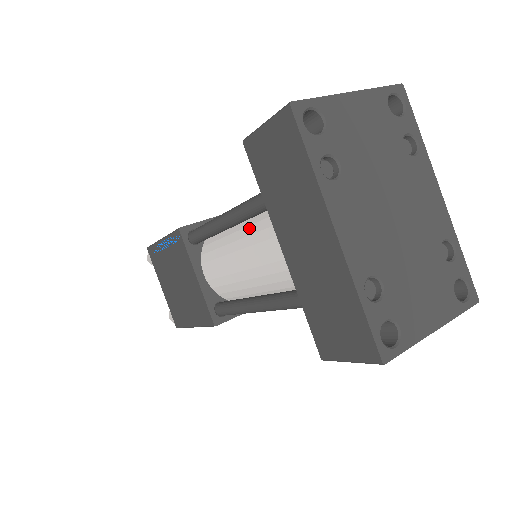
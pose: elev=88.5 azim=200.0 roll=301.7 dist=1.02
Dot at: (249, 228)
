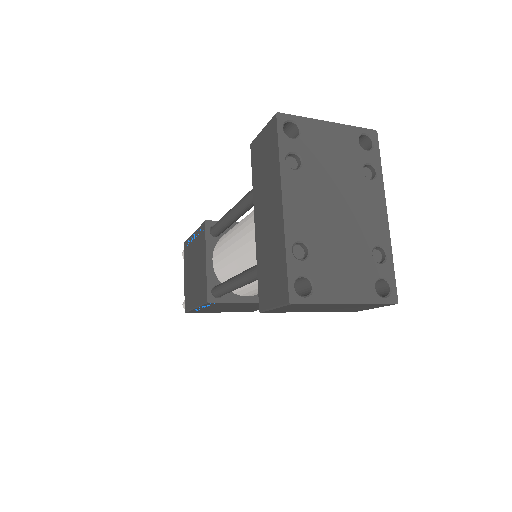
Dot at: (247, 218)
